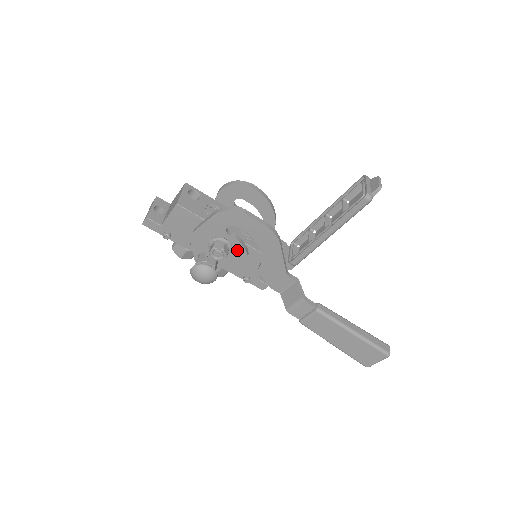
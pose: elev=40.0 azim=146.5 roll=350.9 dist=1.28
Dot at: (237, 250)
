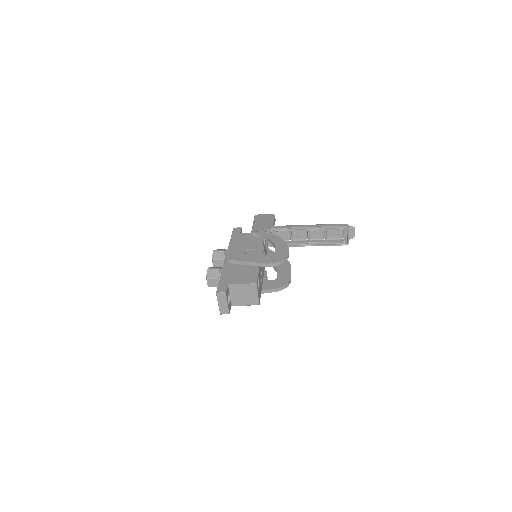
Dot at: occluded
